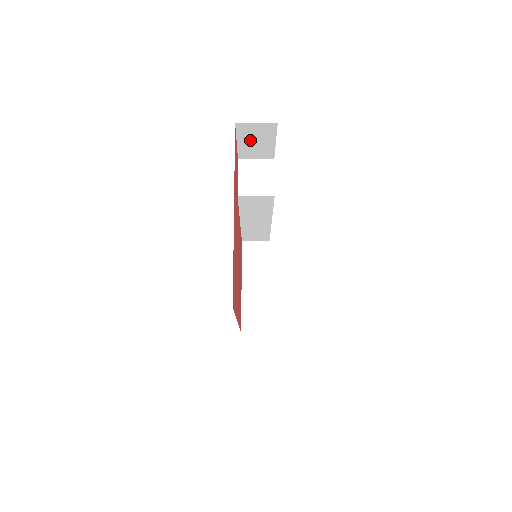
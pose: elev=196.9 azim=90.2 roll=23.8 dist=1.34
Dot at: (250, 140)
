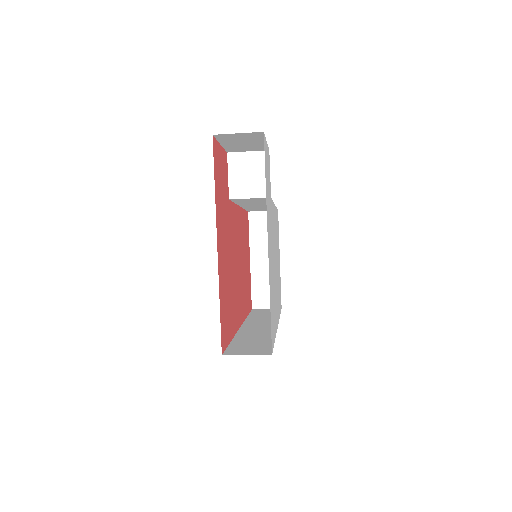
Dot at: (236, 142)
